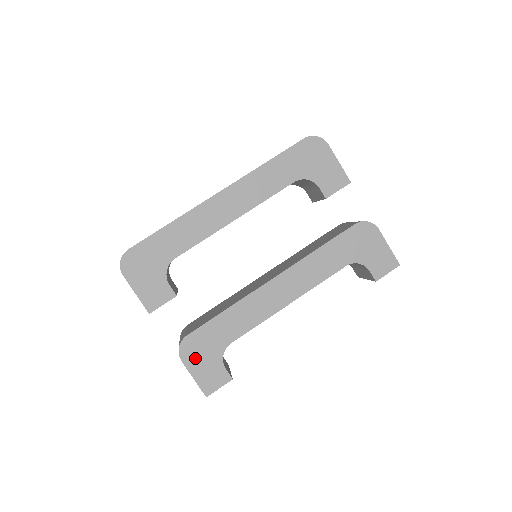
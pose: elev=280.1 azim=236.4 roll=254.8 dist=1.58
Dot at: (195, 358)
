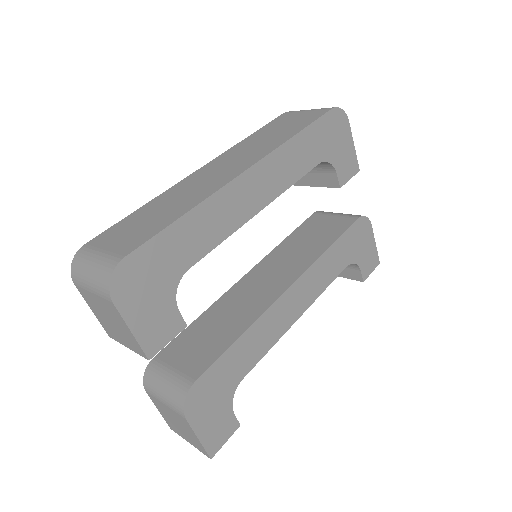
Dot at: (203, 411)
